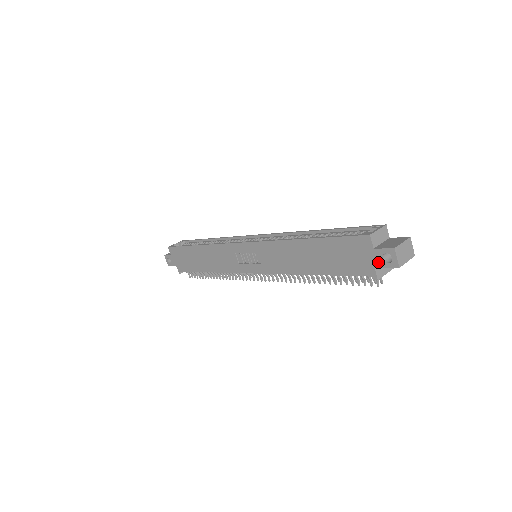
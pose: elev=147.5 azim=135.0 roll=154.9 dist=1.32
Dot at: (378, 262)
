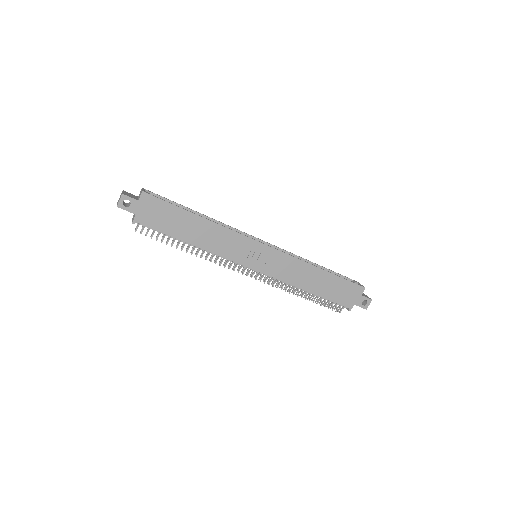
Dot at: (359, 303)
